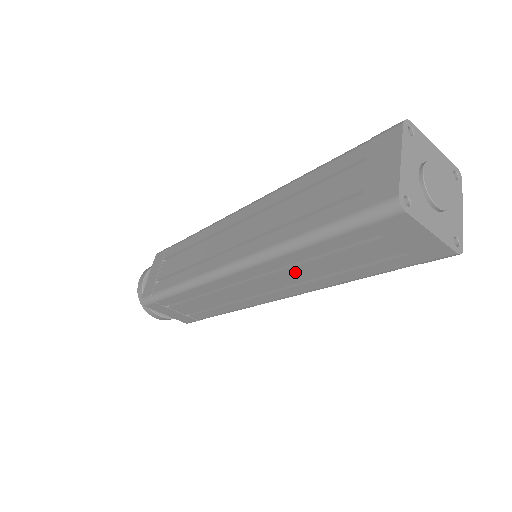
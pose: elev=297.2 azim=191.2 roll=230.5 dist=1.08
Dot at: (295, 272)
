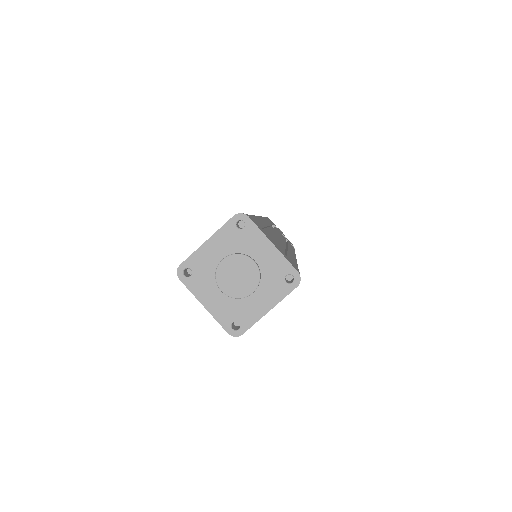
Dot at: occluded
